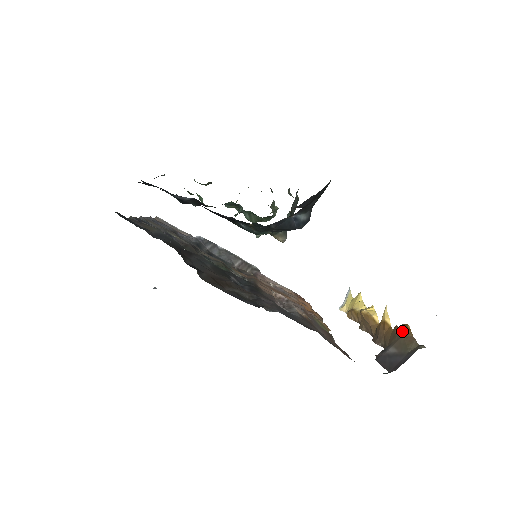
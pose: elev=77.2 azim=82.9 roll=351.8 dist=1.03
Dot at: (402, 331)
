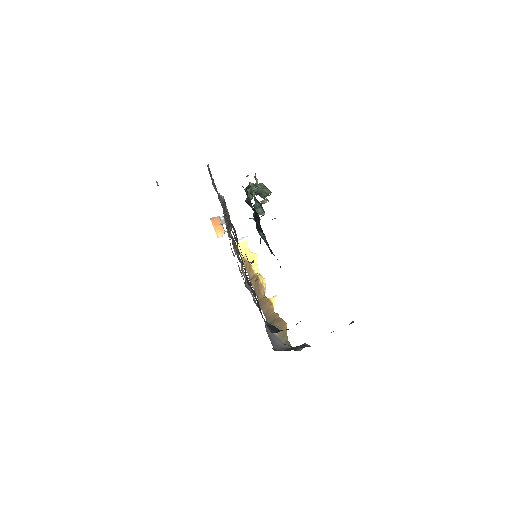
Dot at: (283, 325)
